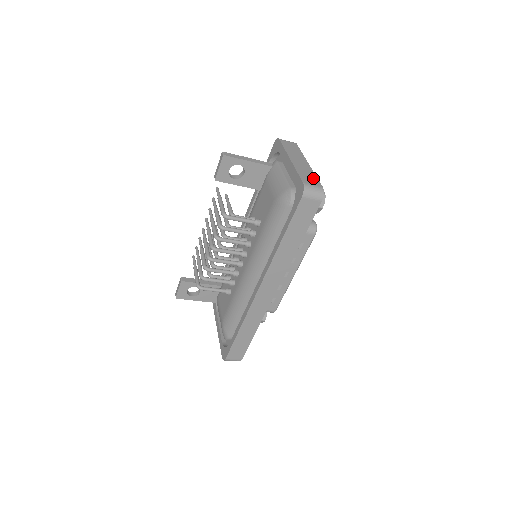
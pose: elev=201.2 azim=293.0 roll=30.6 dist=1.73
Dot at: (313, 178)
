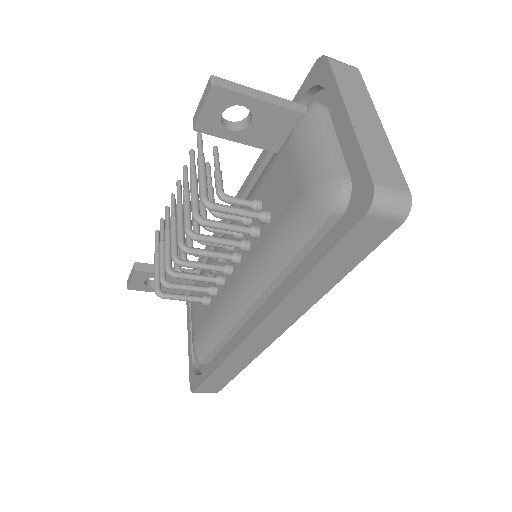
Dot at: (392, 166)
